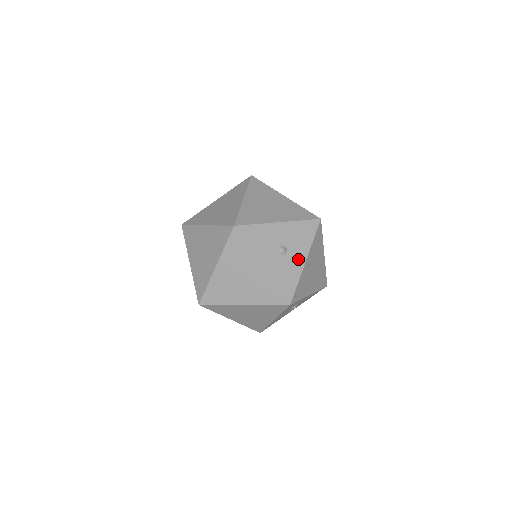
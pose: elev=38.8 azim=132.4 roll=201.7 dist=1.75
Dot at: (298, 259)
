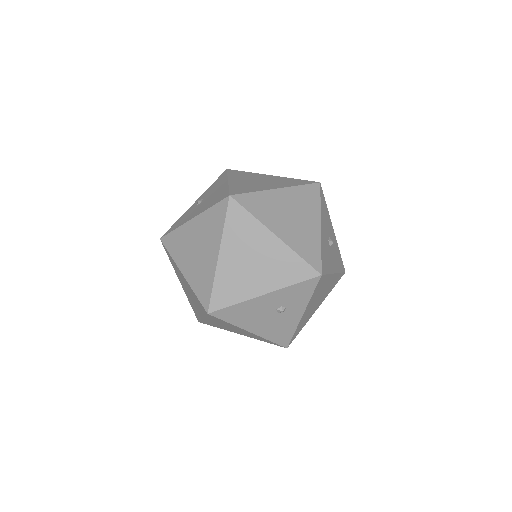
Dot at: (333, 264)
